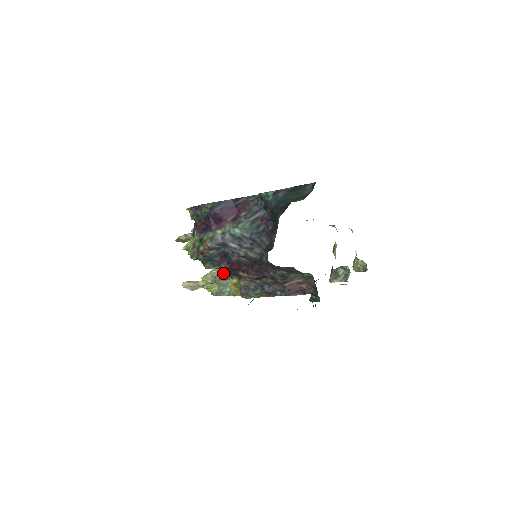
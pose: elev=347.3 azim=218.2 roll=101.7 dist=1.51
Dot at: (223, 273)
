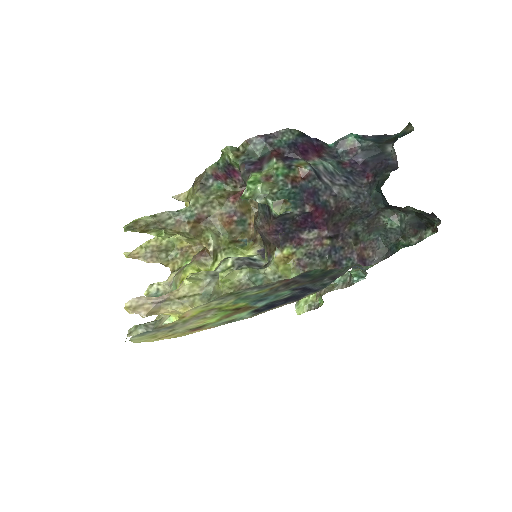
Dot at: (242, 259)
